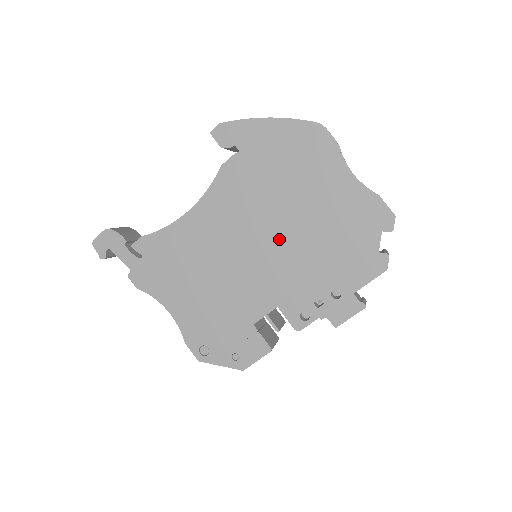
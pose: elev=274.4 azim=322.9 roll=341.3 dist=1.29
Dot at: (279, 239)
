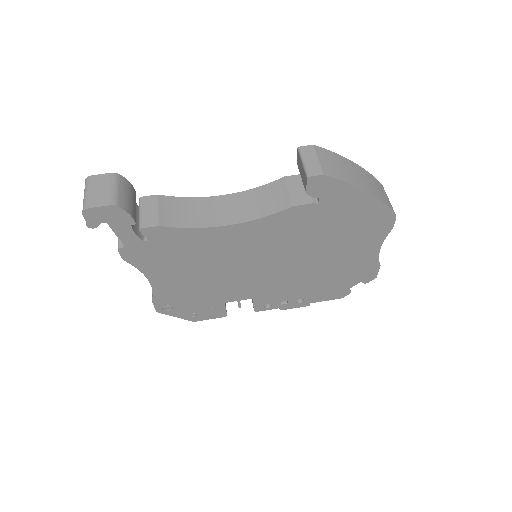
Dot at: (292, 267)
